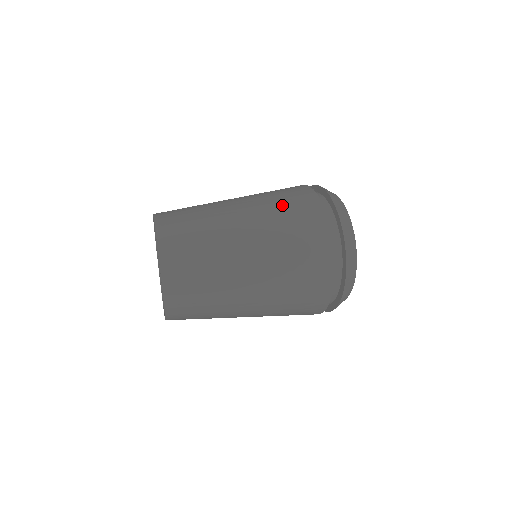
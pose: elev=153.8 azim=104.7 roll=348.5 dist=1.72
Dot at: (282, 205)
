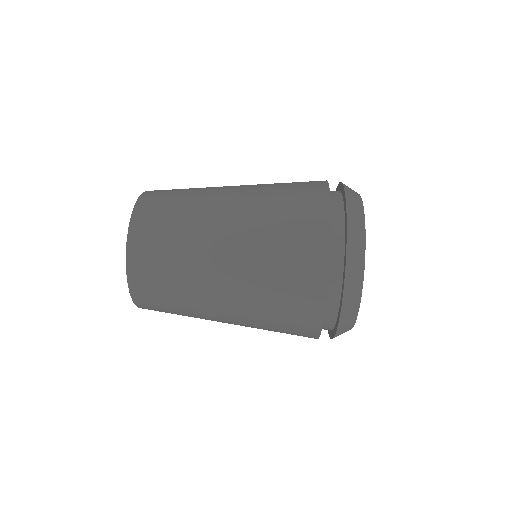
Dot at: (276, 286)
